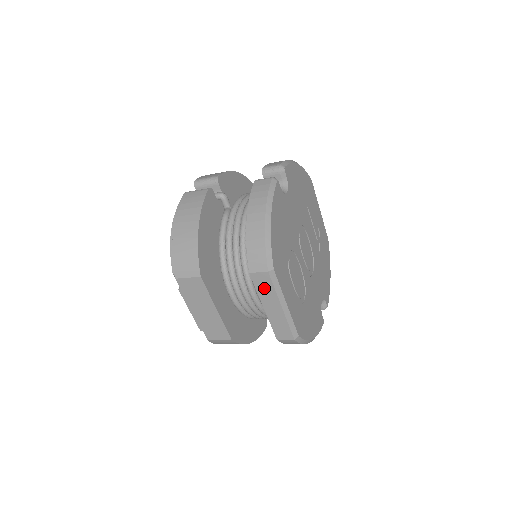
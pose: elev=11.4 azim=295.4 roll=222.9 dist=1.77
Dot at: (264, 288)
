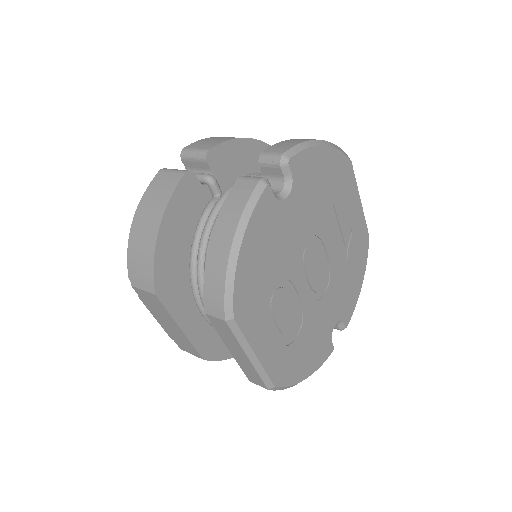
Dot at: (224, 333)
